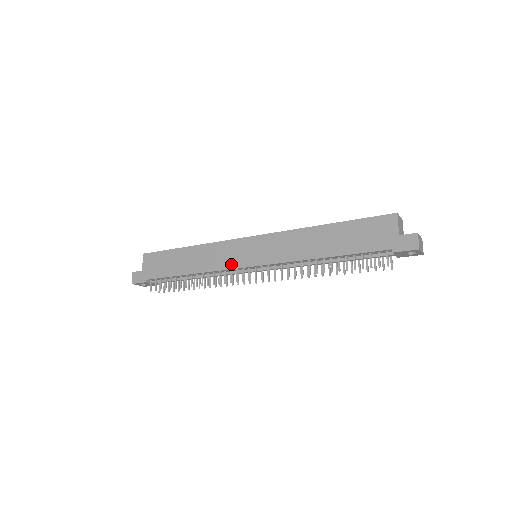
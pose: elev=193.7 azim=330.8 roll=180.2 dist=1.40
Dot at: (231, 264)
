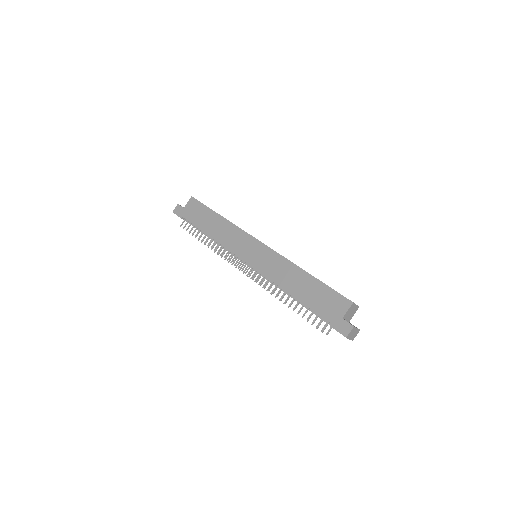
Dot at: (236, 250)
